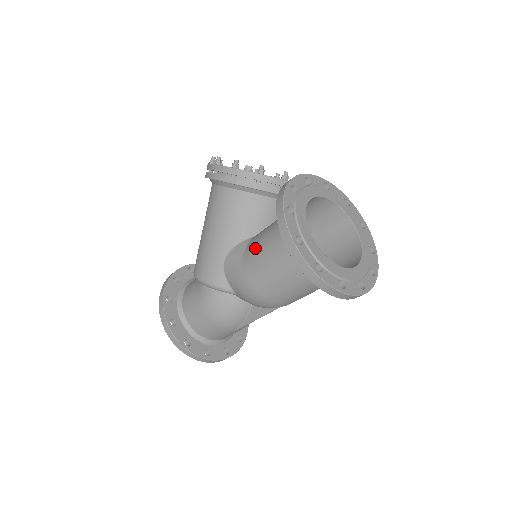
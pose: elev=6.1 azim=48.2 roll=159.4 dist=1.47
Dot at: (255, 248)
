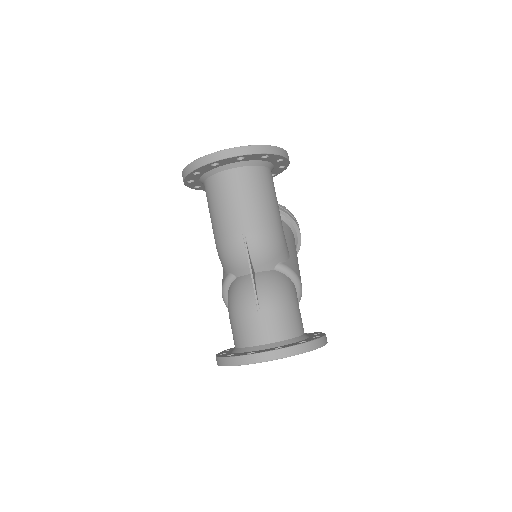
Dot at: occluded
